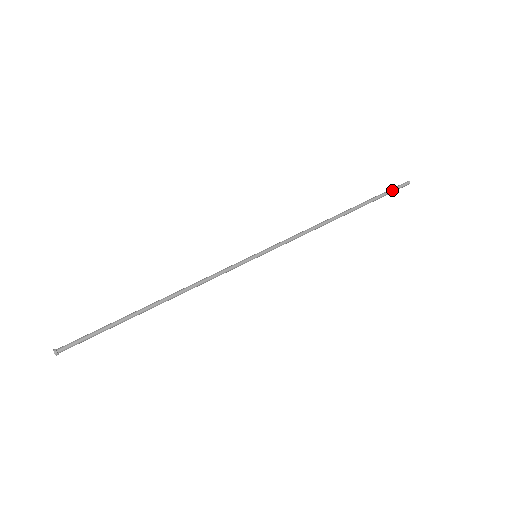
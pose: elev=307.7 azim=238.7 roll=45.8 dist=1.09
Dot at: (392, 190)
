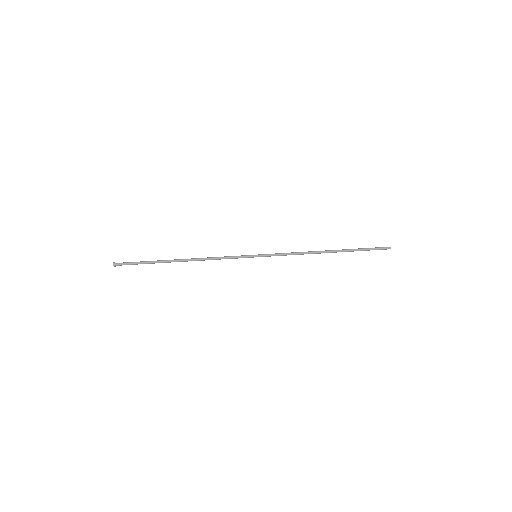
Dot at: (373, 248)
